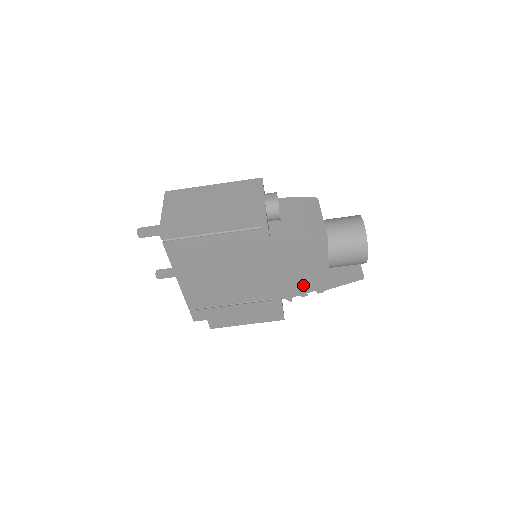
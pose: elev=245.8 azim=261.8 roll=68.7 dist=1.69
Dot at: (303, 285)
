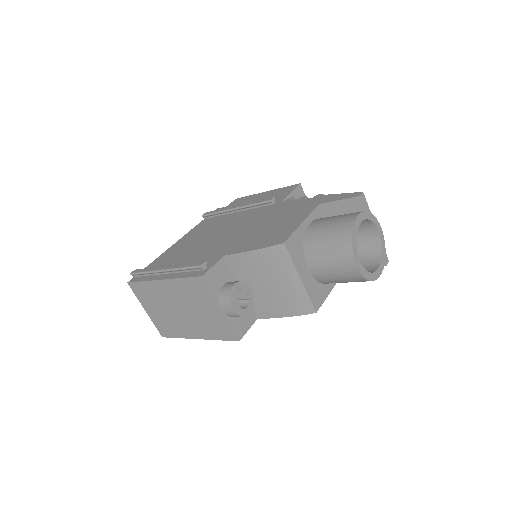
Dot at: occluded
